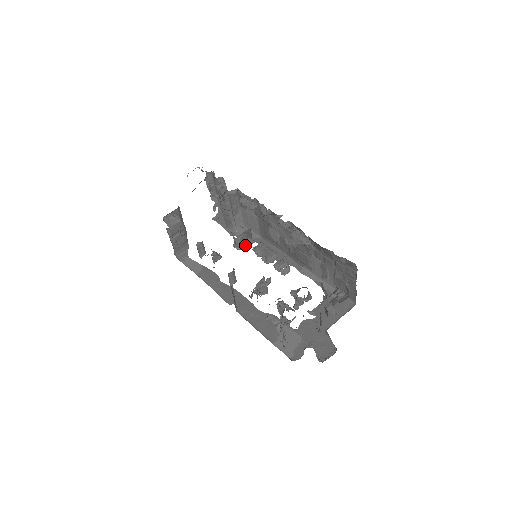
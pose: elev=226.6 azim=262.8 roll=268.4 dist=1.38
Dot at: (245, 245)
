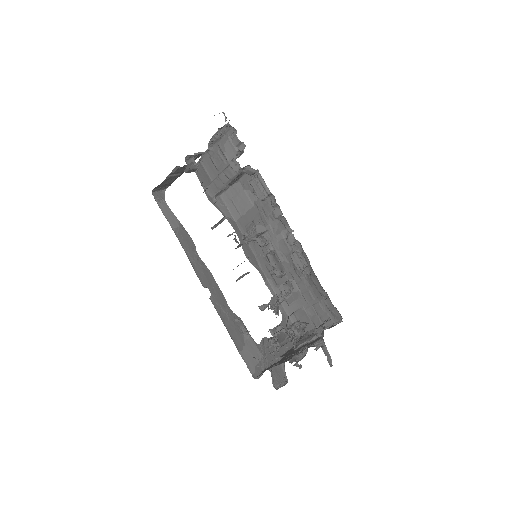
Dot at: (262, 245)
